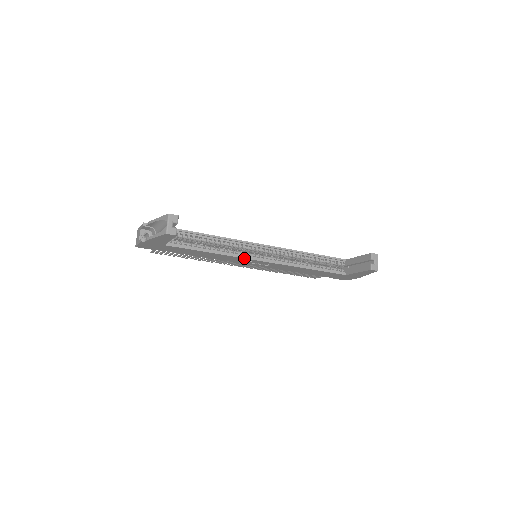
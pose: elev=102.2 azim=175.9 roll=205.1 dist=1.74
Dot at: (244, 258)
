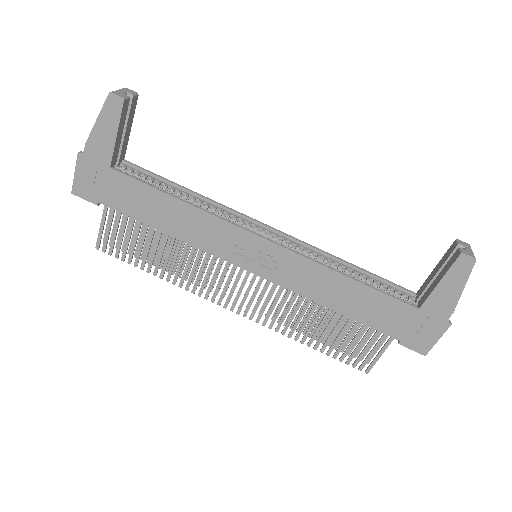
Dot at: (232, 224)
